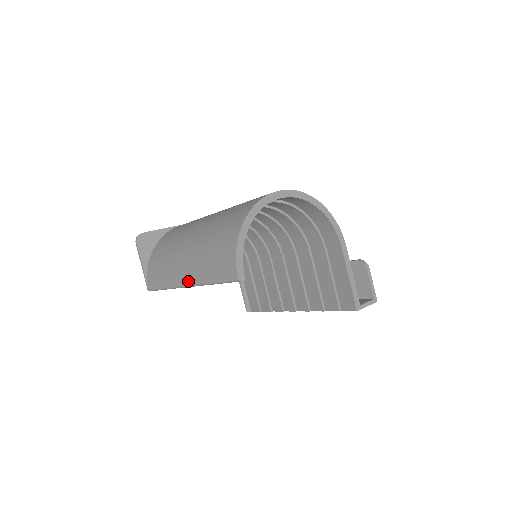
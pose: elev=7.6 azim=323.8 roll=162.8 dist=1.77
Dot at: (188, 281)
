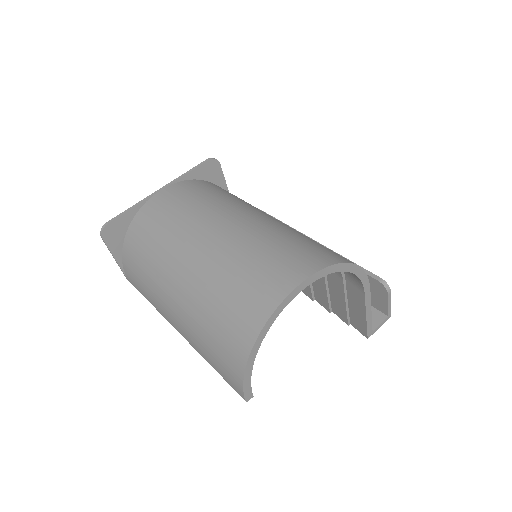
Dot at: (180, 333)
